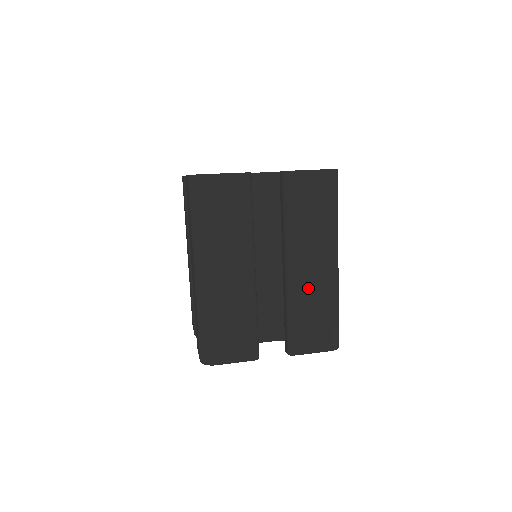
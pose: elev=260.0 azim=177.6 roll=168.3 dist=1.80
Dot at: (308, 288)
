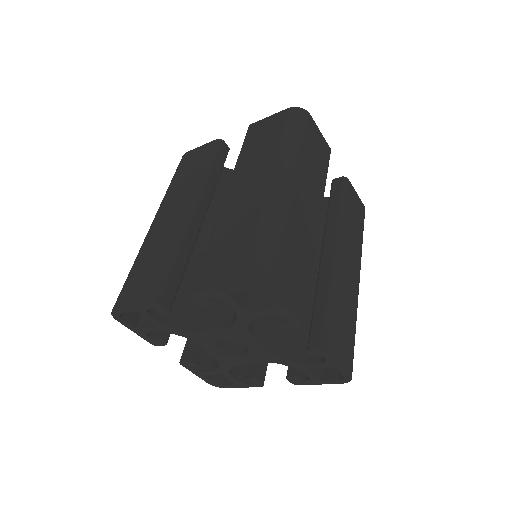
Dot at: (346, 286)
